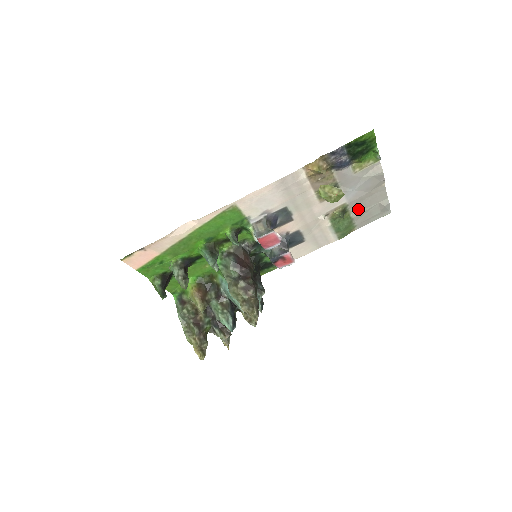
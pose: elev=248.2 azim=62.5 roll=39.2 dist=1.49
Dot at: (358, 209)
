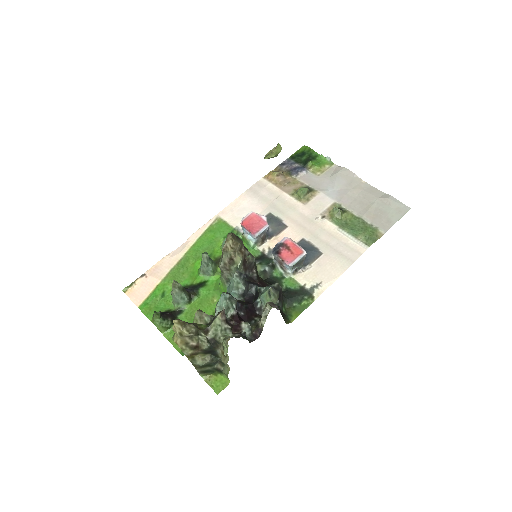
Dot at: (359, 209)
